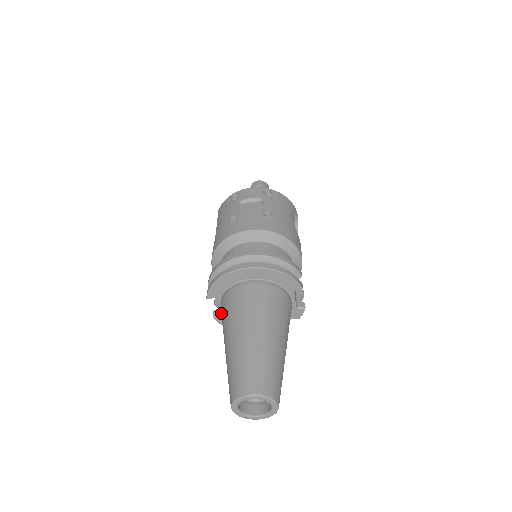
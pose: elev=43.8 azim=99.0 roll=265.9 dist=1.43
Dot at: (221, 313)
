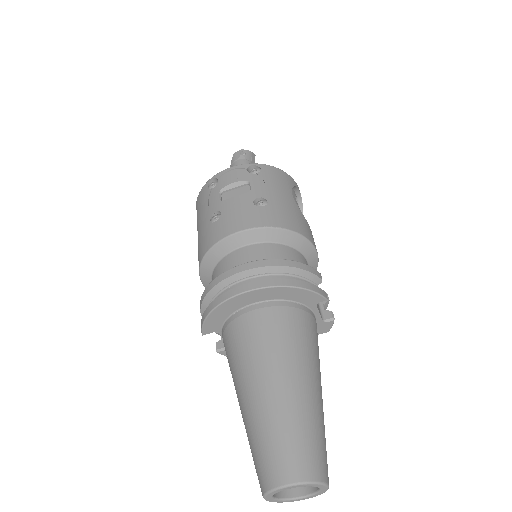
Dot at: occluded
